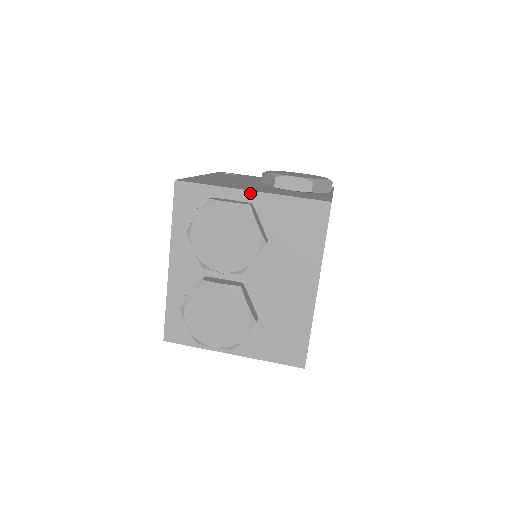
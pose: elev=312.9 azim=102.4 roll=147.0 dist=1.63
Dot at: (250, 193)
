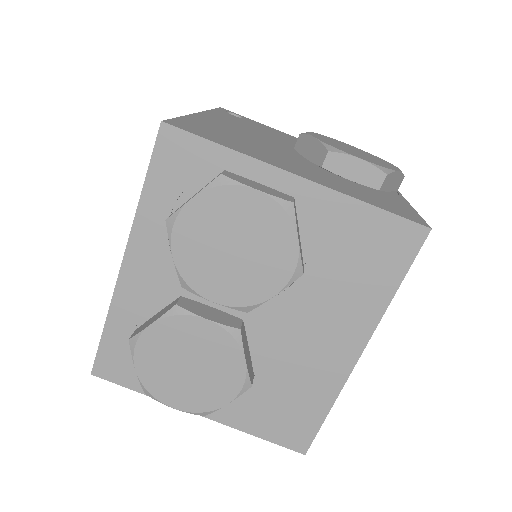
Dot at: (295, 179)
